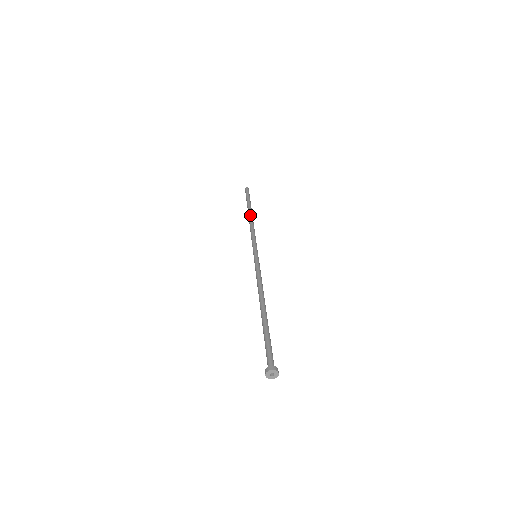
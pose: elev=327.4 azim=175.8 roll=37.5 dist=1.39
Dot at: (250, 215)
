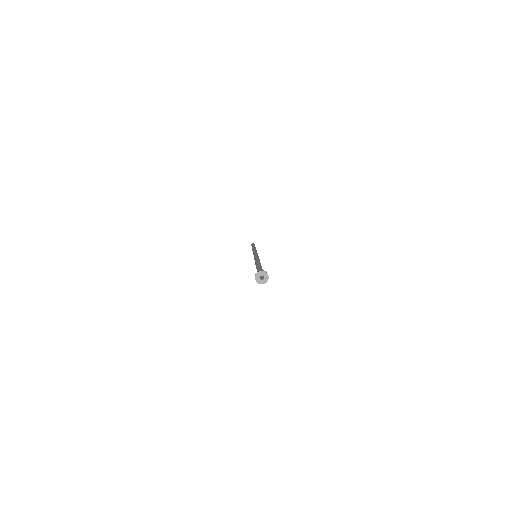
Dot at: occluded
